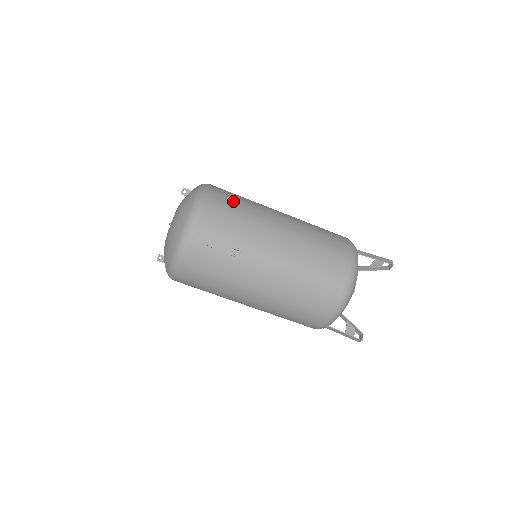
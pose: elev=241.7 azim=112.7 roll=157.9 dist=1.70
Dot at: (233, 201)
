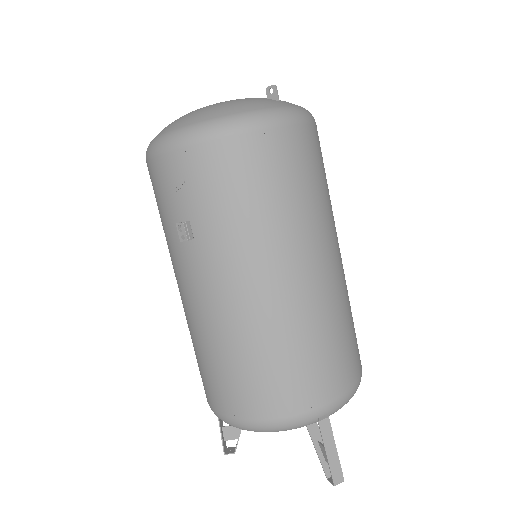
Dot at: (273, 179)
